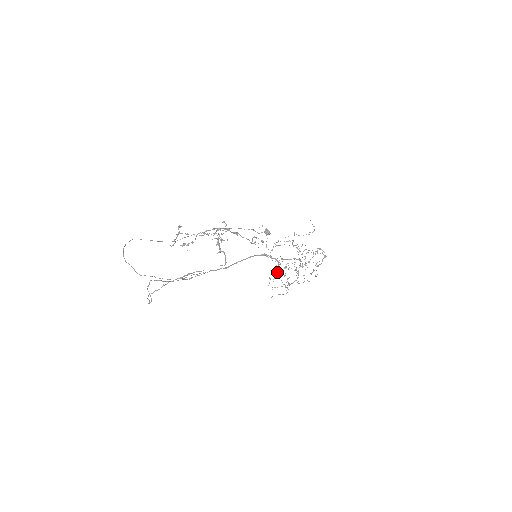
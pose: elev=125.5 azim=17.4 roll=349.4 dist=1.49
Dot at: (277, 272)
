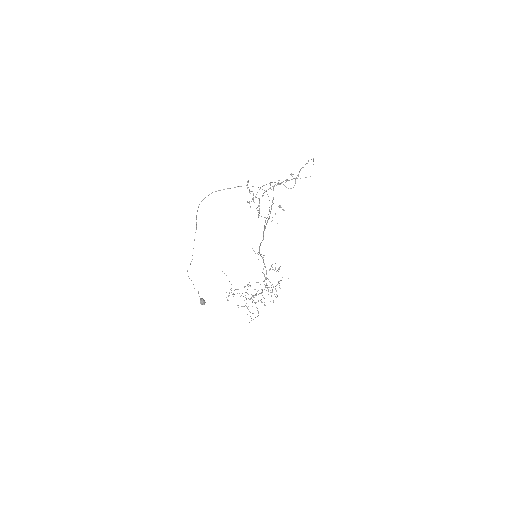
Dot at: occluded
